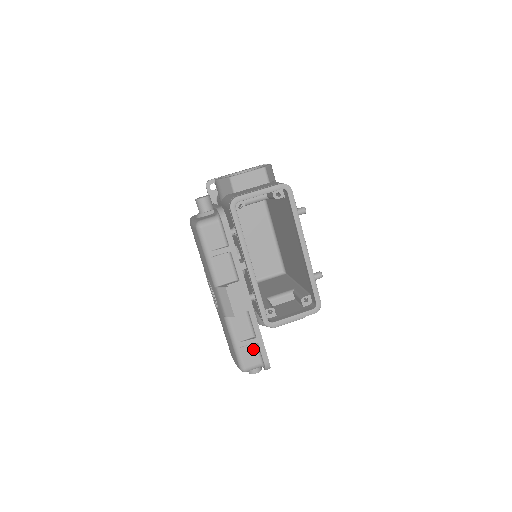
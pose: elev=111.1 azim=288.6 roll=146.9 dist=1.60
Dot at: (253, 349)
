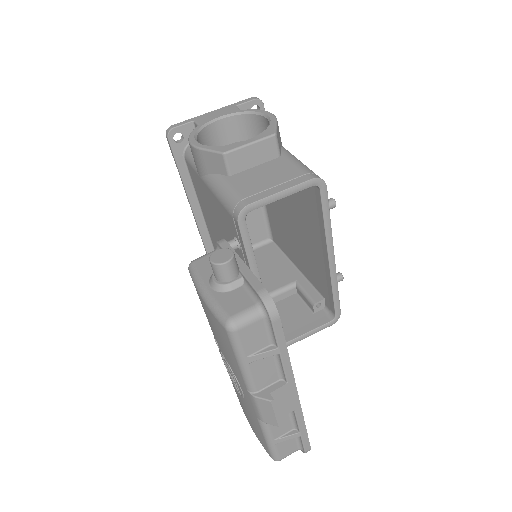
Dot at: (292, 440)
